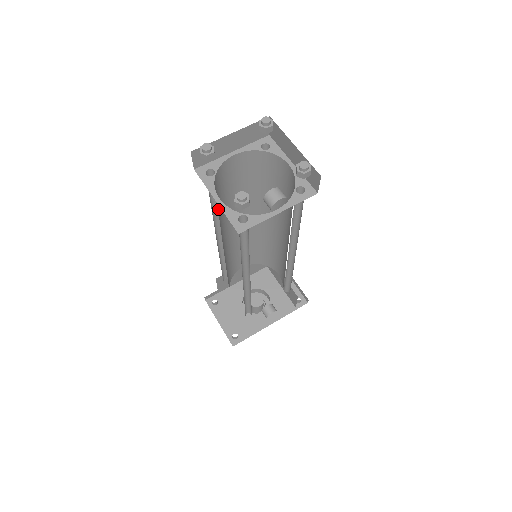
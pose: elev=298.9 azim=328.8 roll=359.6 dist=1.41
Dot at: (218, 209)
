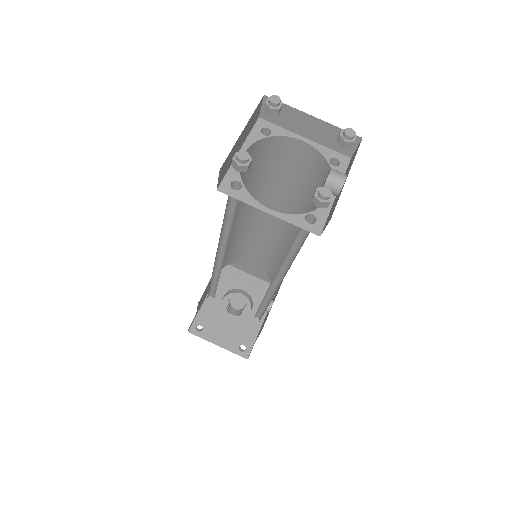
Dot at: occluded
